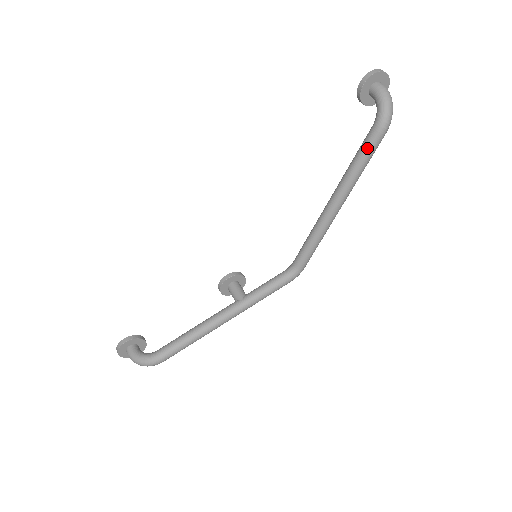
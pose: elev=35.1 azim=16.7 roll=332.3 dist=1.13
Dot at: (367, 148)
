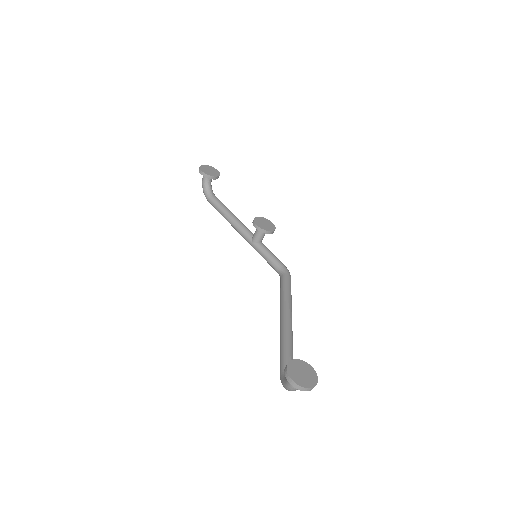
Dot at: (280, 361)
